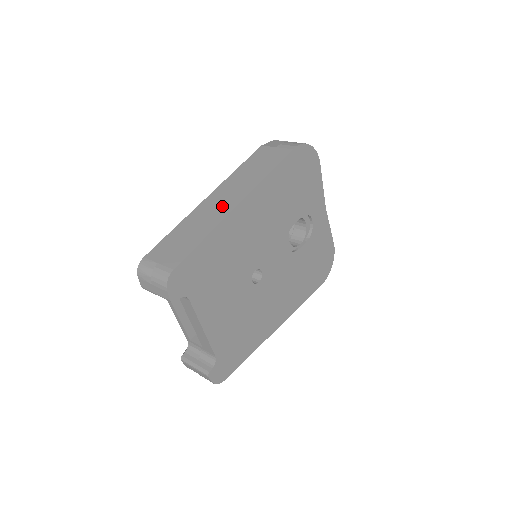
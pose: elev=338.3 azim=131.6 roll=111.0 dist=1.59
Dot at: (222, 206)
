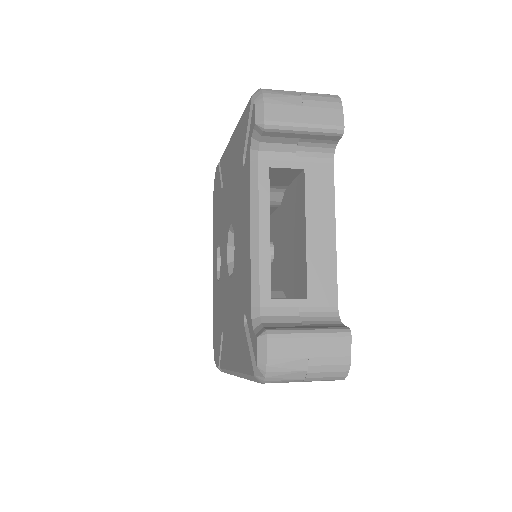
Dot at: occluded
